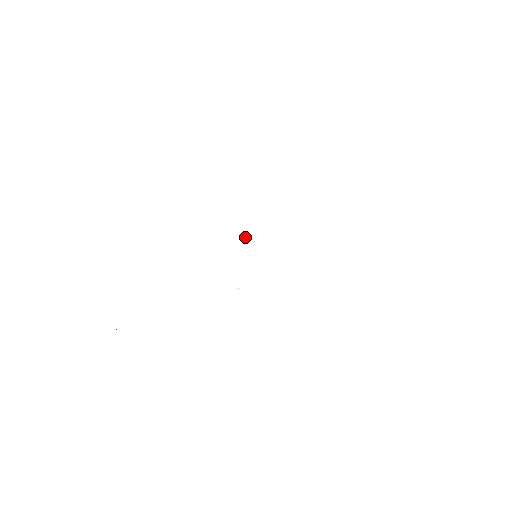
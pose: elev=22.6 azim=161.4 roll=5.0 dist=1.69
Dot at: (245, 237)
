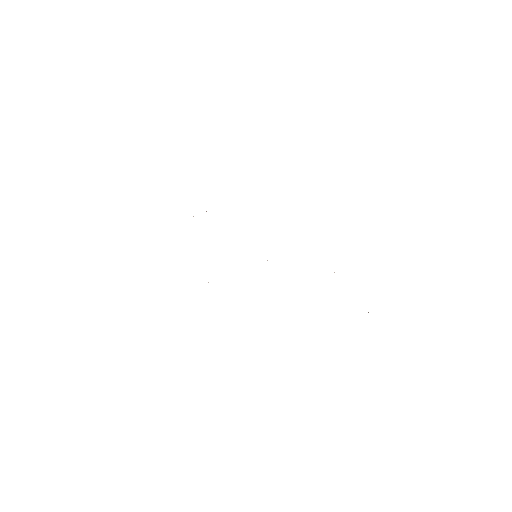
Dot at: occluded
